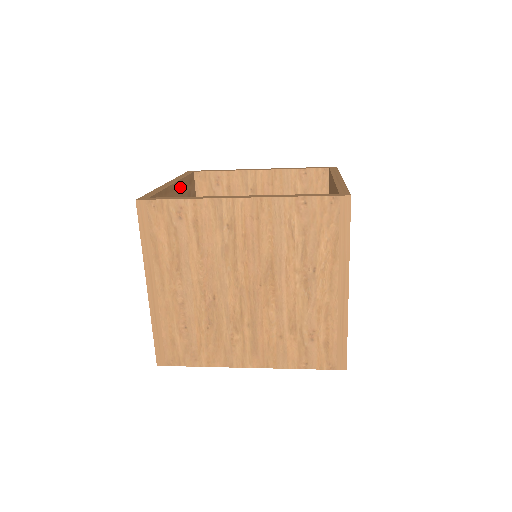
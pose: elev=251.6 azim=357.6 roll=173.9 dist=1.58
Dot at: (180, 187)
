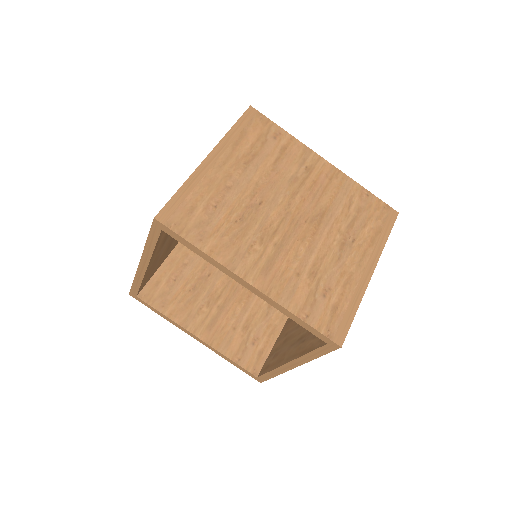
Dot at: occluded
